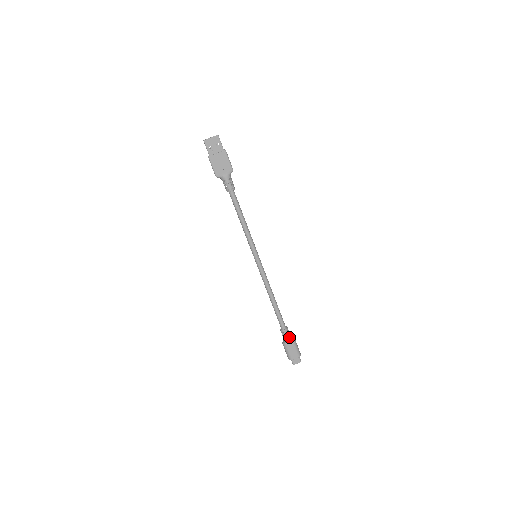
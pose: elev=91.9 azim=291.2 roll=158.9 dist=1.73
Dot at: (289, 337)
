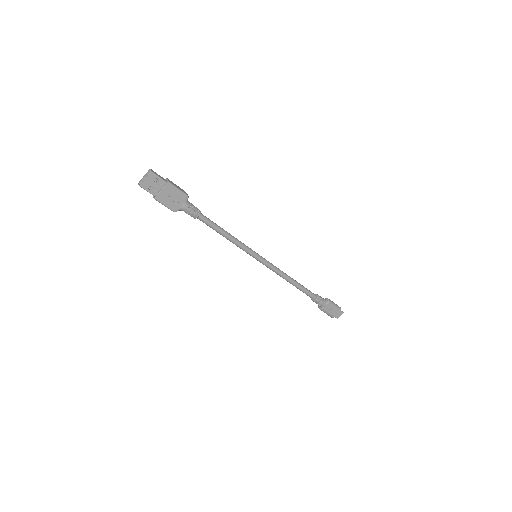
Dot at: (323, 301)
